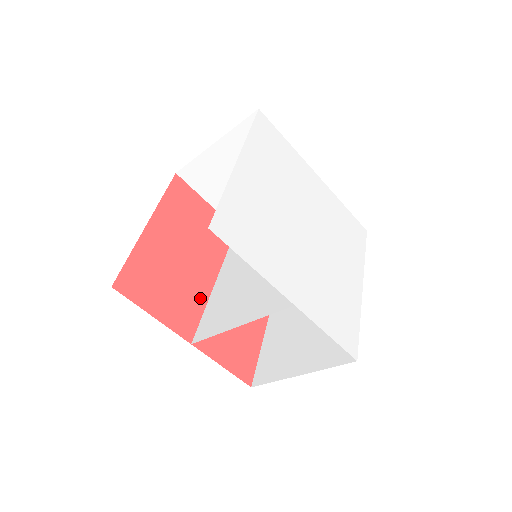
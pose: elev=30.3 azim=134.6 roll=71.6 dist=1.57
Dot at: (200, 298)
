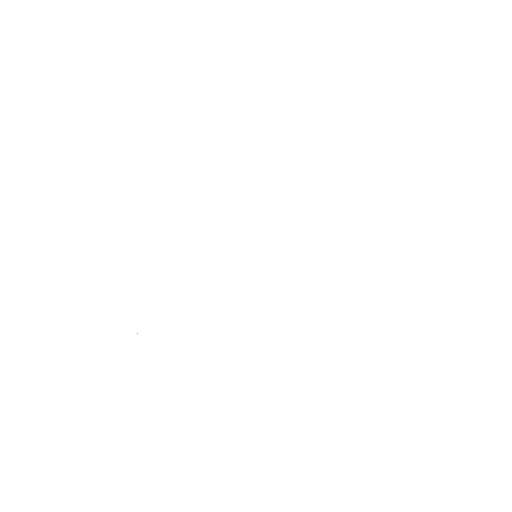
Dot at: occluded
